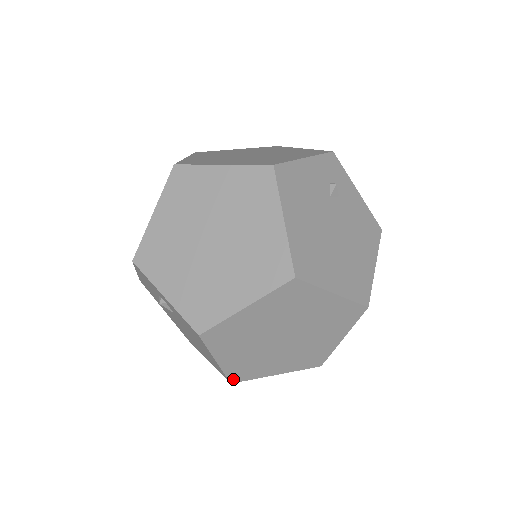
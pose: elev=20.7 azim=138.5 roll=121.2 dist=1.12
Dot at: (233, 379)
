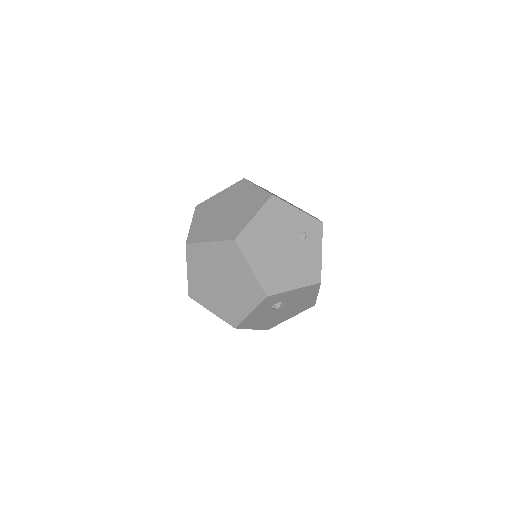
Dot at: (190, 294)
